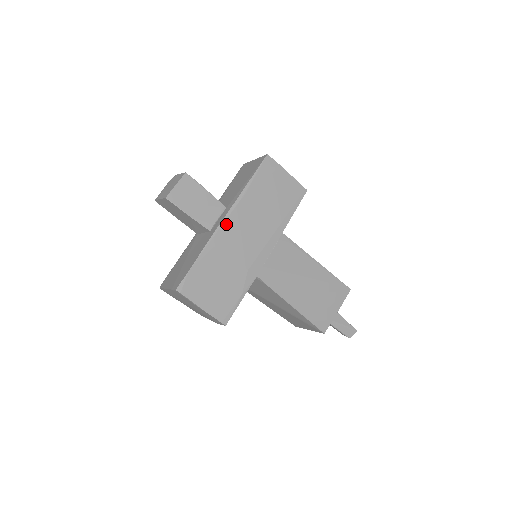
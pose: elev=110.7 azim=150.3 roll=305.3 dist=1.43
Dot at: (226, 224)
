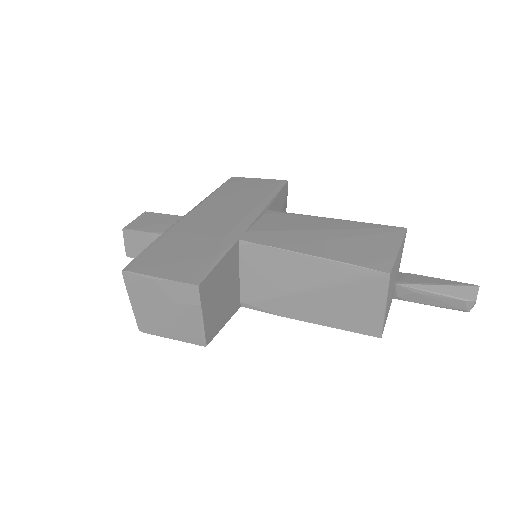
Dot at: (188, 217)
